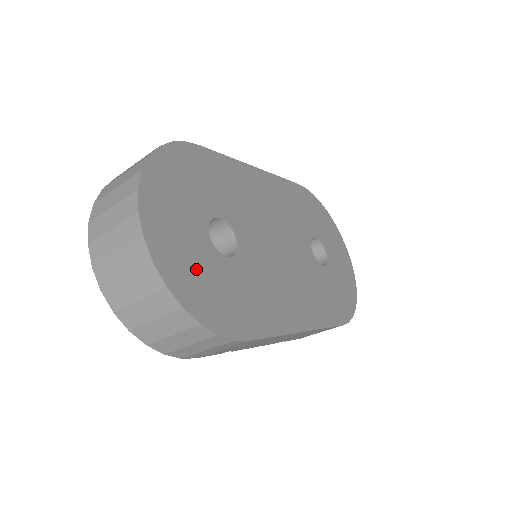
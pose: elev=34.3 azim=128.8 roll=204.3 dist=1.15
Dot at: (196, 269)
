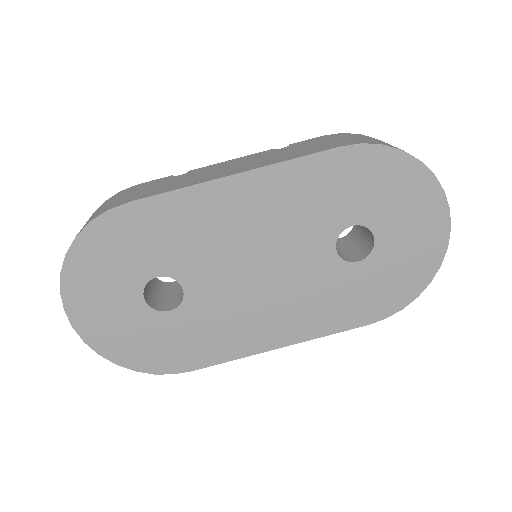
Dot at: (129, 334)
